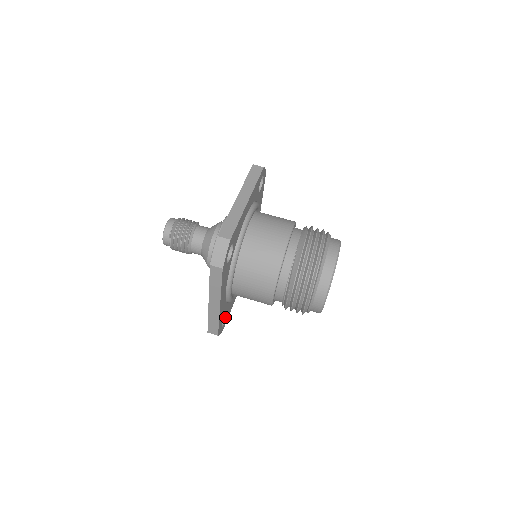
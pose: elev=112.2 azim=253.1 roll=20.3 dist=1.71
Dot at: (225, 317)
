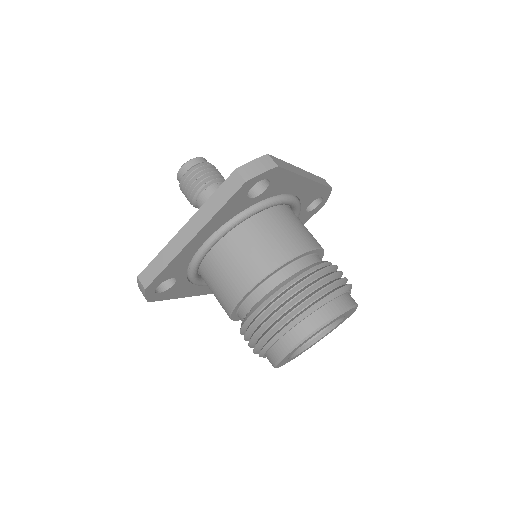
Dot at: occluded
